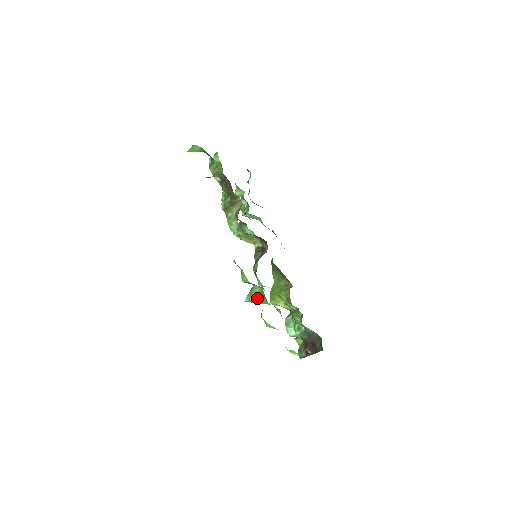
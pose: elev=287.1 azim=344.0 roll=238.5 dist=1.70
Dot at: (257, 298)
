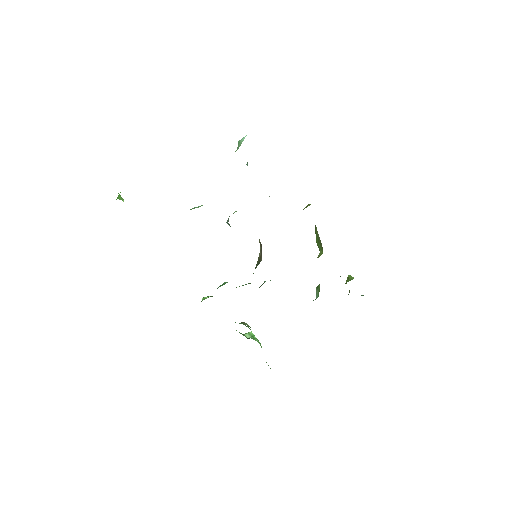
Dot at: occluded
